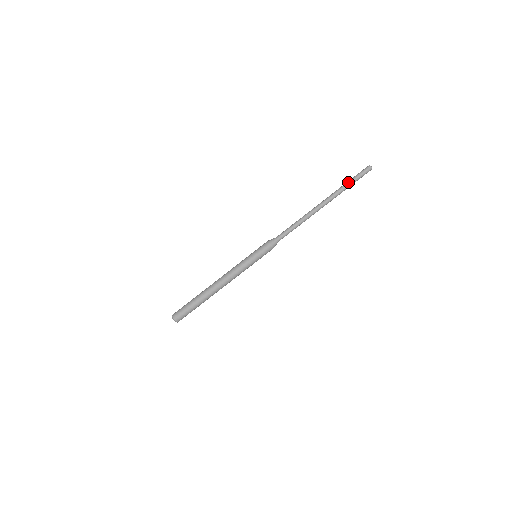
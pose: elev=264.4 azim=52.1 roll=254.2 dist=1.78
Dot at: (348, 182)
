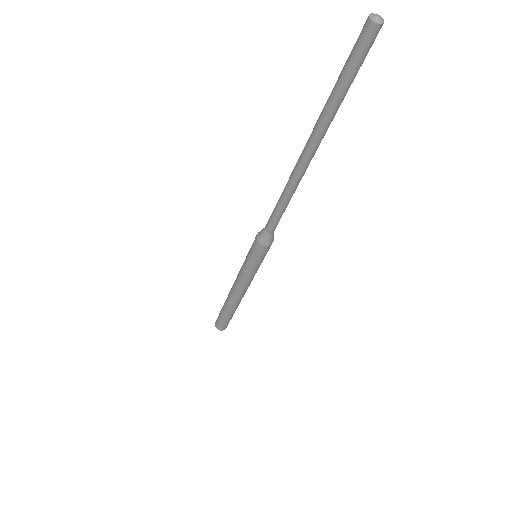
Dot at: (342, 96)
